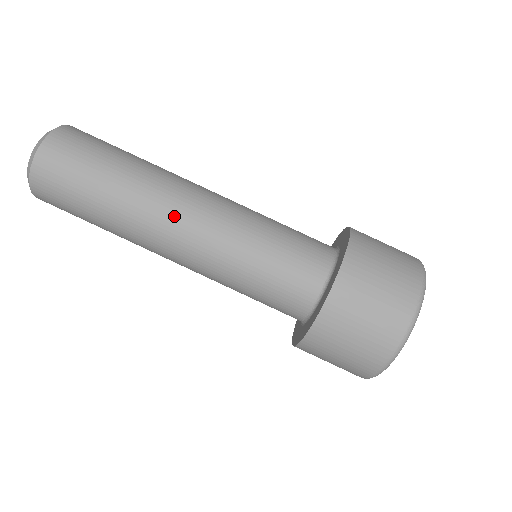
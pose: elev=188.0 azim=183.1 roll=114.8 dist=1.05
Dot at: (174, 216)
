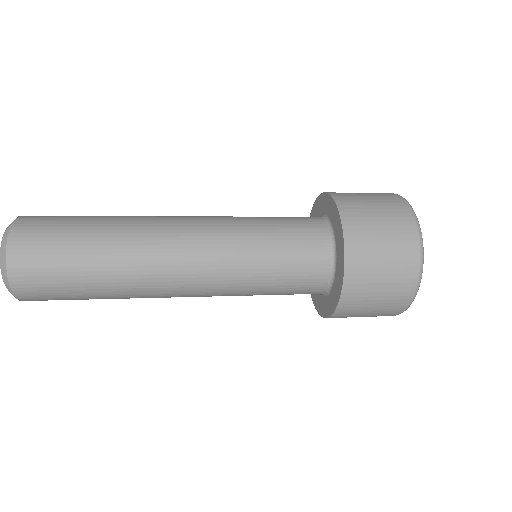
Dot at: (172, 237)
